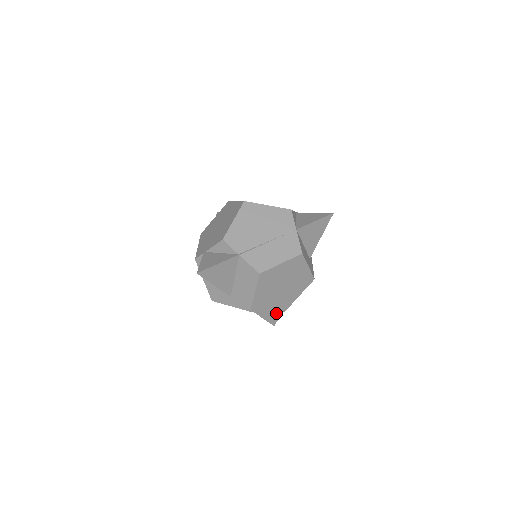
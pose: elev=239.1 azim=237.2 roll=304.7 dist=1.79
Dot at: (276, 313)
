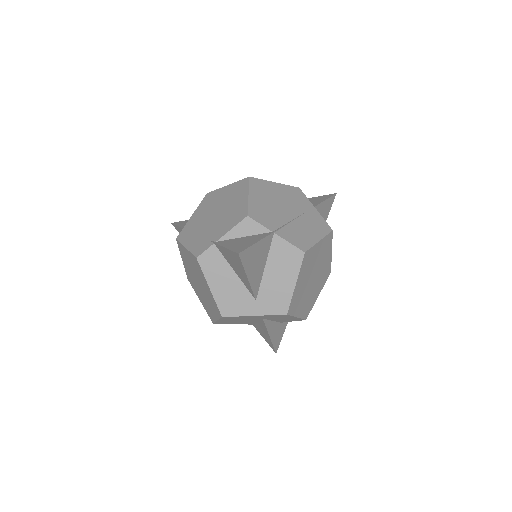
Dot at: (280, 333)
